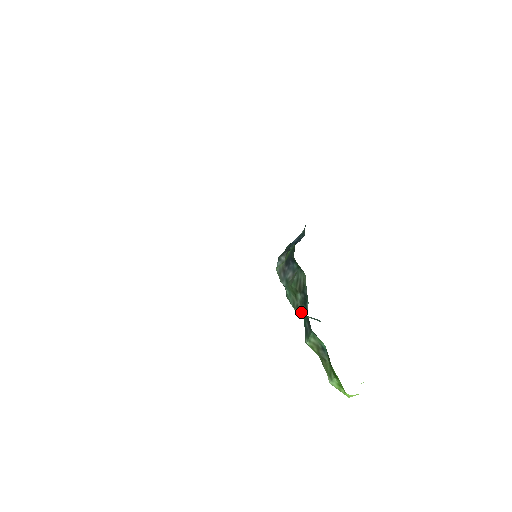
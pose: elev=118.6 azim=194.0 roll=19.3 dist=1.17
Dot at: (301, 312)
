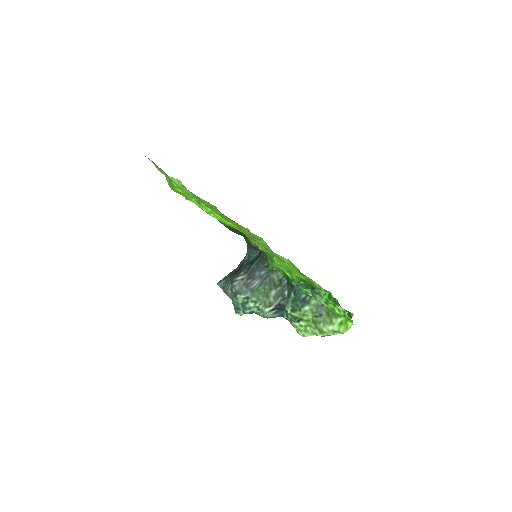
Dot at: (275, 306)
